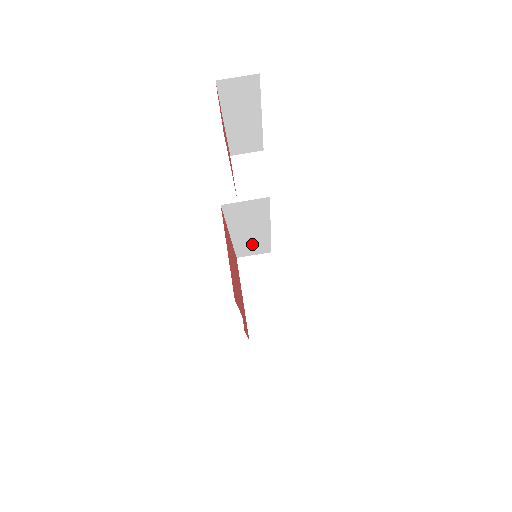
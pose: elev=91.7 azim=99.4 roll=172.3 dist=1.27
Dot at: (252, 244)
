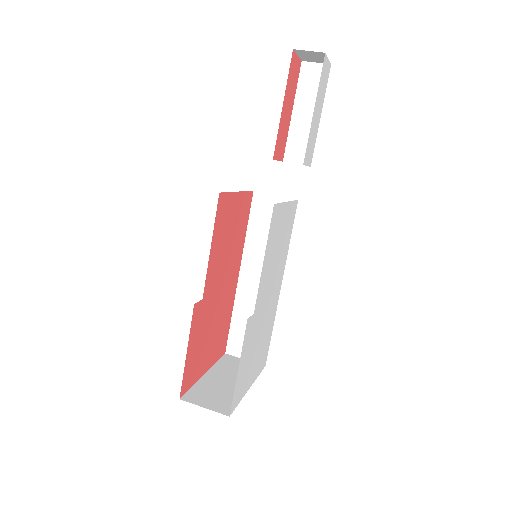
Dot at: occluded
